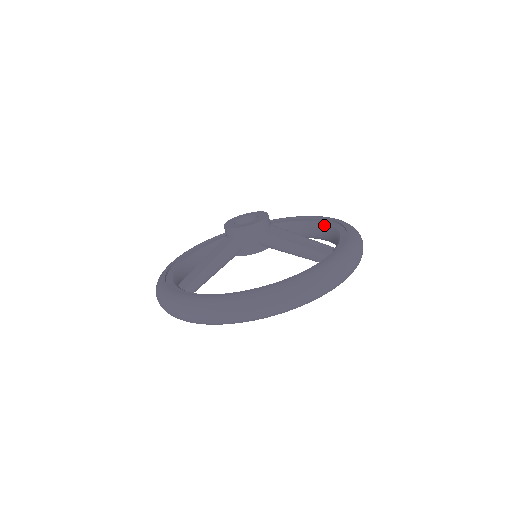
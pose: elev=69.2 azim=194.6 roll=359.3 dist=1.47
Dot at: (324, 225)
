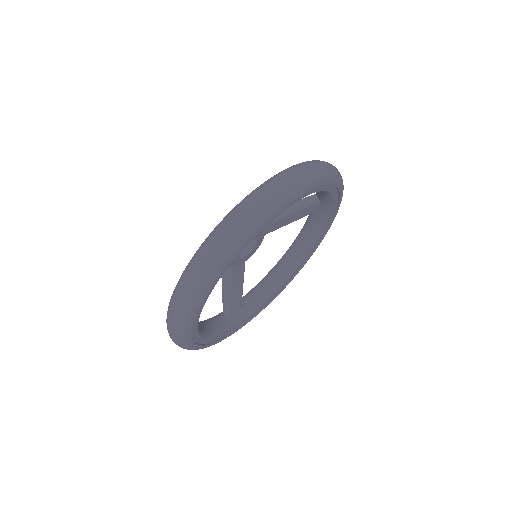
Dot at: (287, 251)
